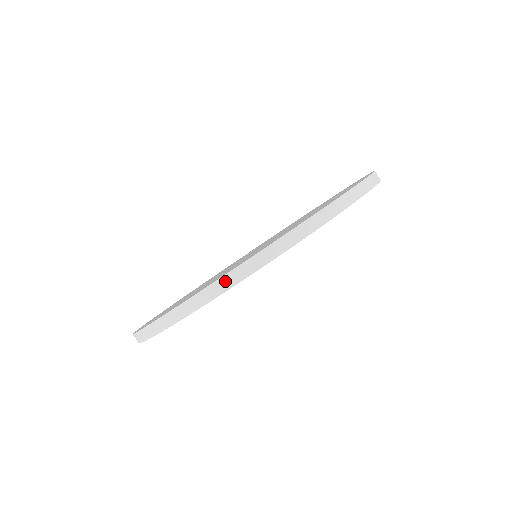
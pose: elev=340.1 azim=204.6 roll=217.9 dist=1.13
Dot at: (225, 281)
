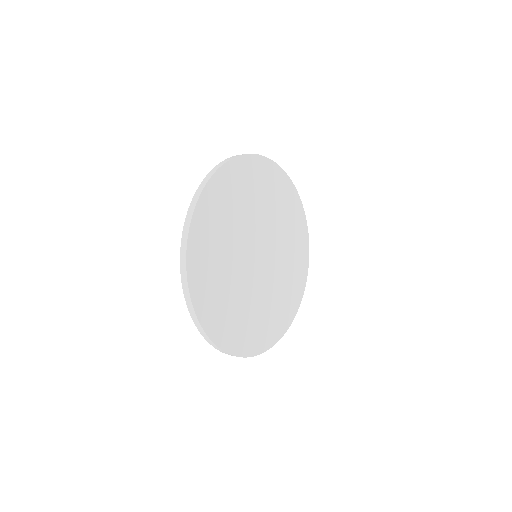
Dot at: (192, 205)
